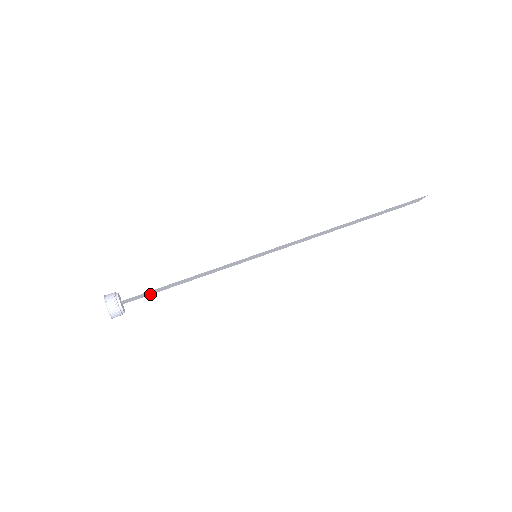
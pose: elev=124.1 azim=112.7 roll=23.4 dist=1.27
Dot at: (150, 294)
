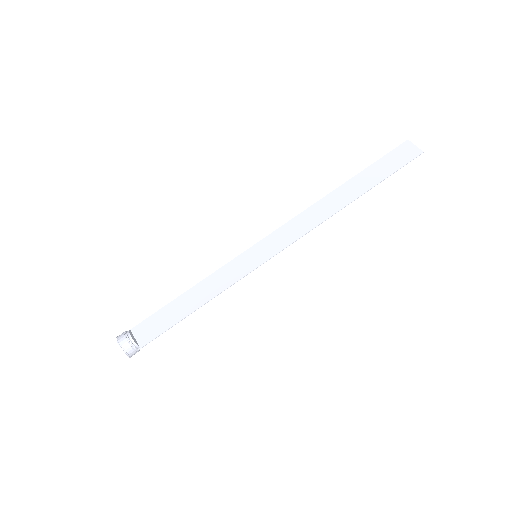
Dot at: (155, 315)
